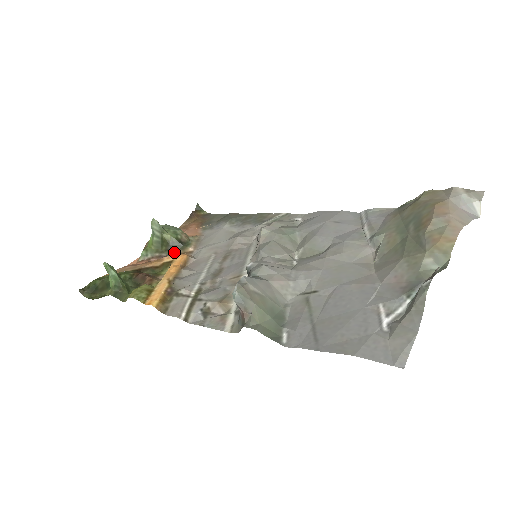
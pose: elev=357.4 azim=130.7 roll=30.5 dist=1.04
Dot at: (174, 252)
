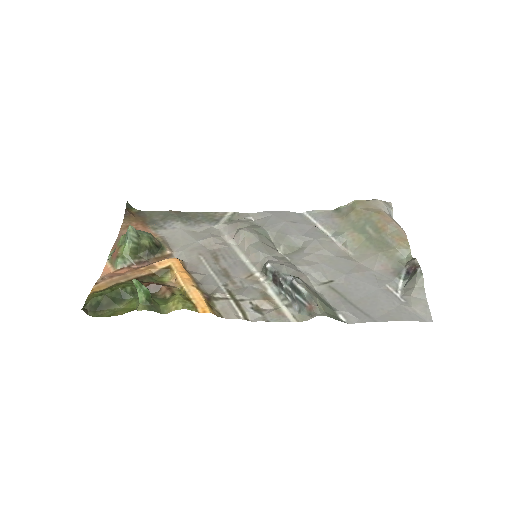
Dot at: (153, 256)
